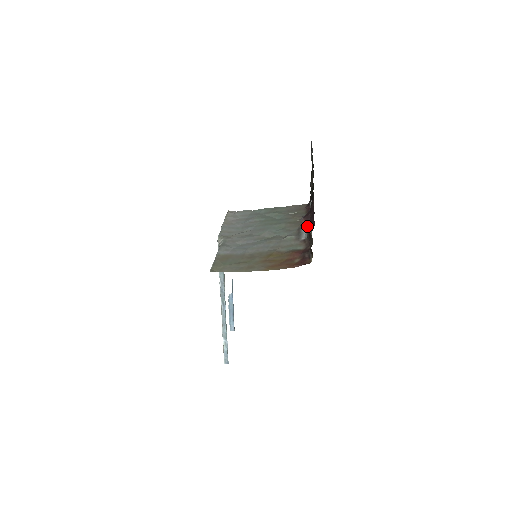
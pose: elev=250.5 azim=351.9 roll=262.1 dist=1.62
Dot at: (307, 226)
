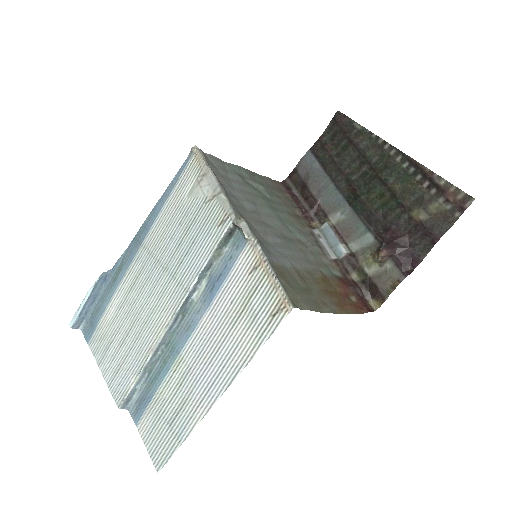
Dot at: (384, 260)
